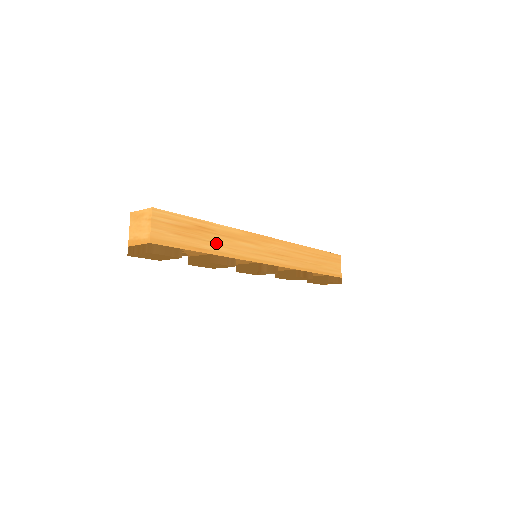
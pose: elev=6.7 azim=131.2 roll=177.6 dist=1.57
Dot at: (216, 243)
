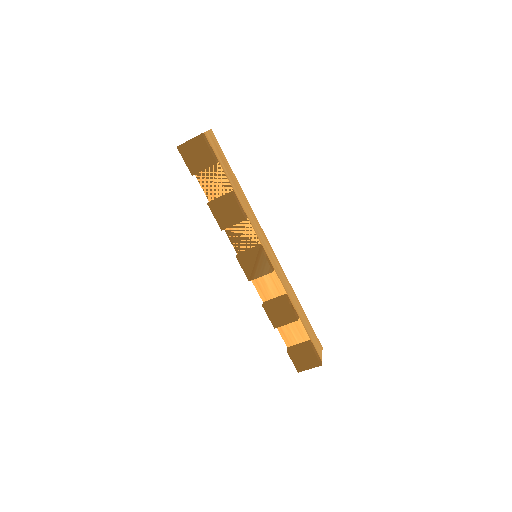
Dot at: (238, 193)
